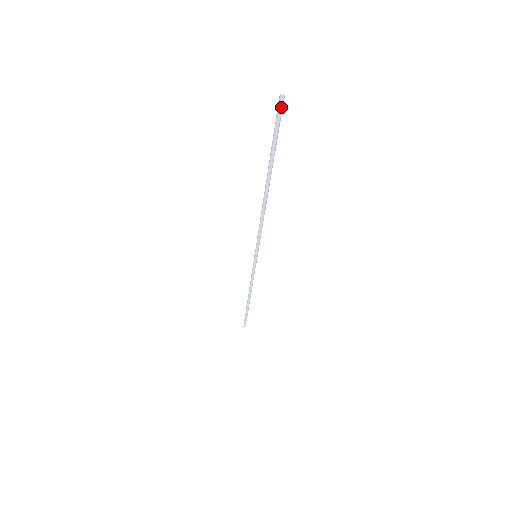
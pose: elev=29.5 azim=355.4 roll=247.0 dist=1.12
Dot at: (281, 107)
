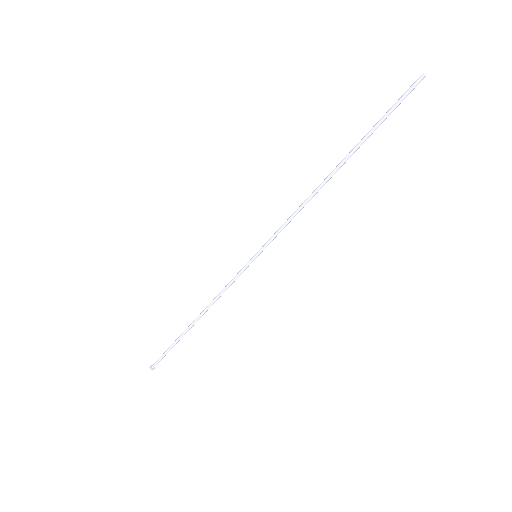
Dot at: (415, 86)
